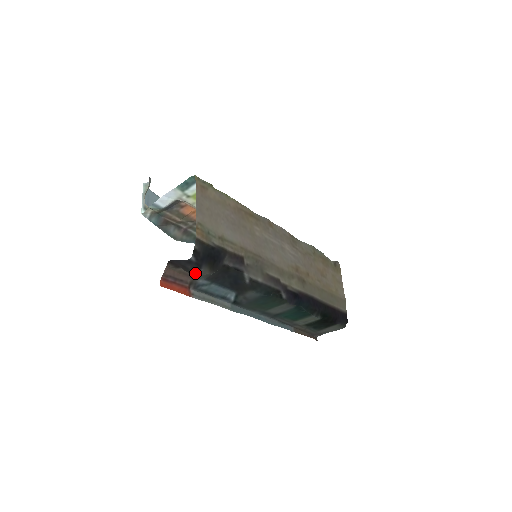
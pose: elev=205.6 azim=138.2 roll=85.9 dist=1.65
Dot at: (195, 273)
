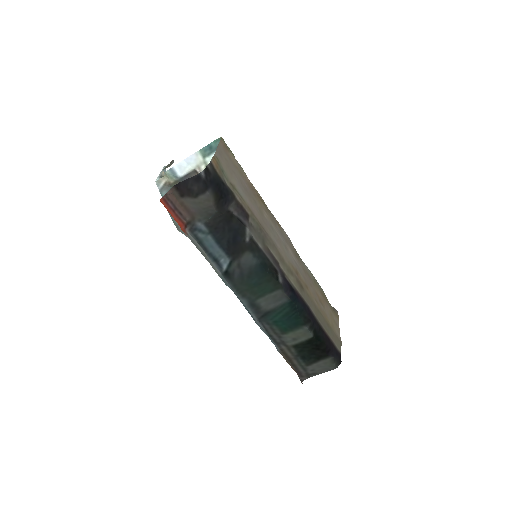
Dot at: (199, 197)
